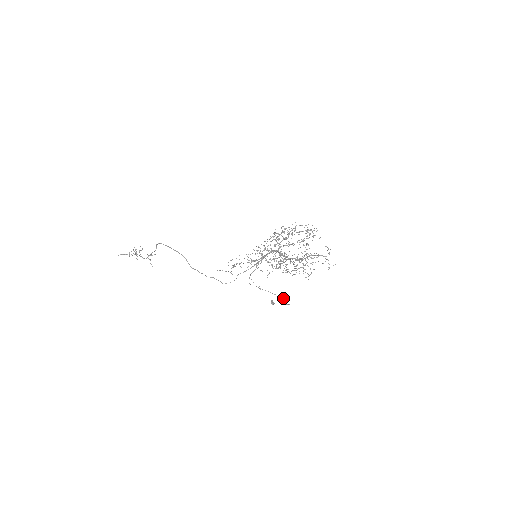
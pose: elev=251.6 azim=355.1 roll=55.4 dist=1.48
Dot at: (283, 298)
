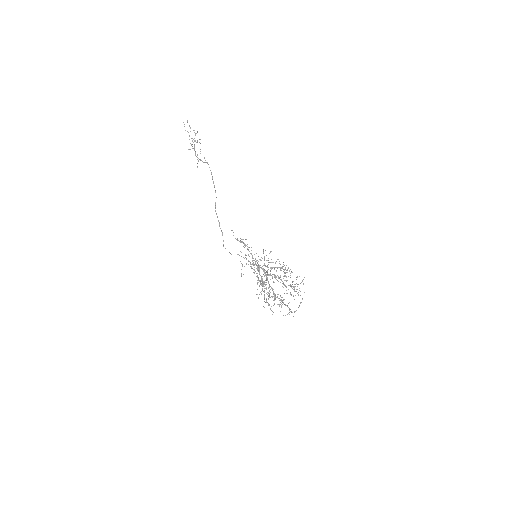
Dot at: occluded
